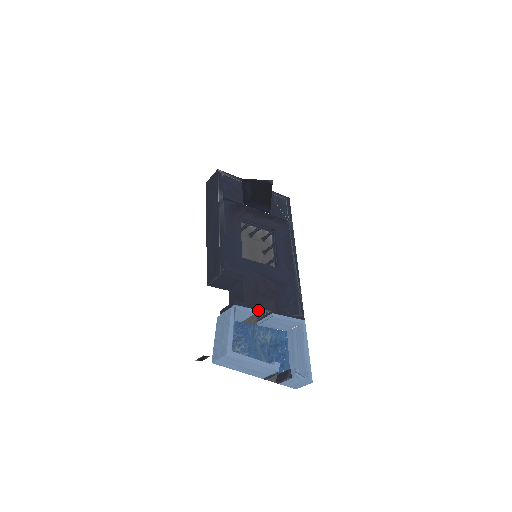
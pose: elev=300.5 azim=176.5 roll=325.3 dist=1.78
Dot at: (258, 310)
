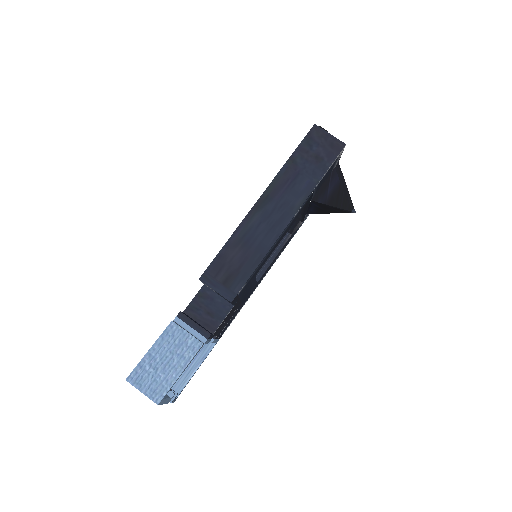
Dot at: occluded
